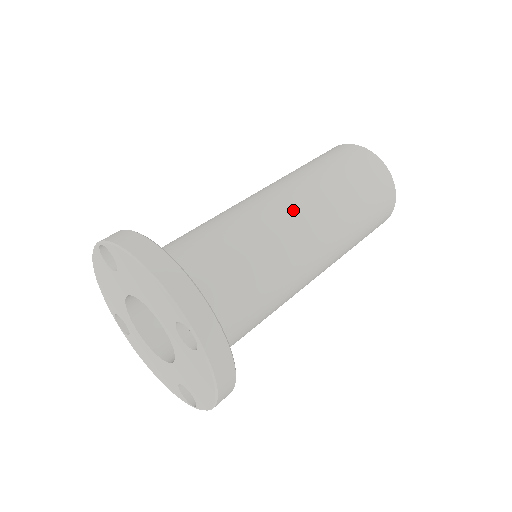
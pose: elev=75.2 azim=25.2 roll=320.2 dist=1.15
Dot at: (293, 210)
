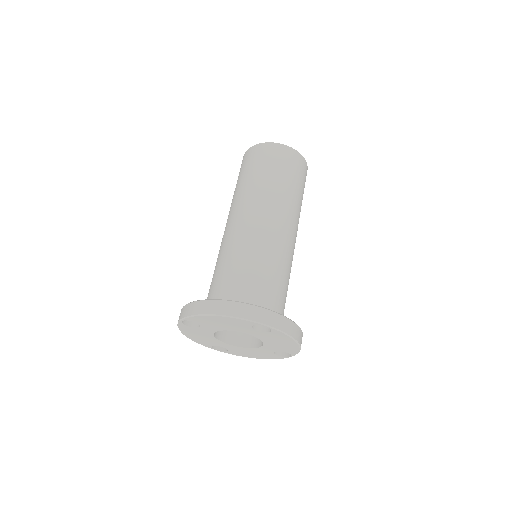
Dot at: (256, 219)
